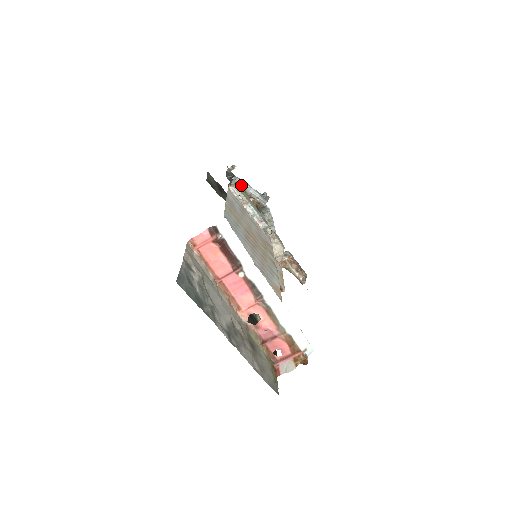
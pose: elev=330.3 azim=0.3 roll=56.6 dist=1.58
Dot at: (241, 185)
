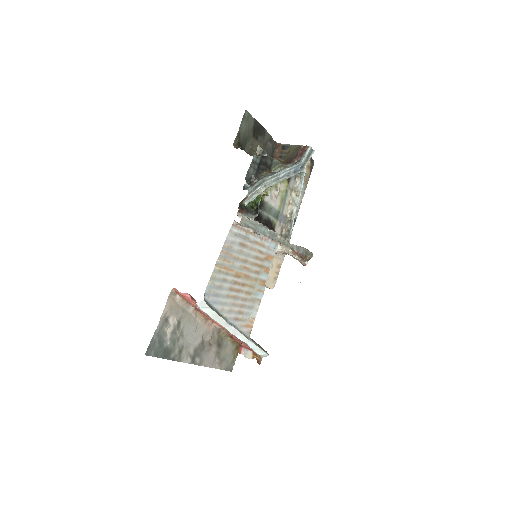
Dot at: (260, 190)
